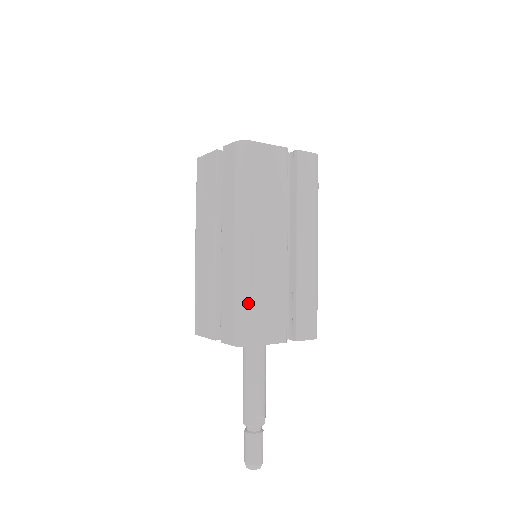
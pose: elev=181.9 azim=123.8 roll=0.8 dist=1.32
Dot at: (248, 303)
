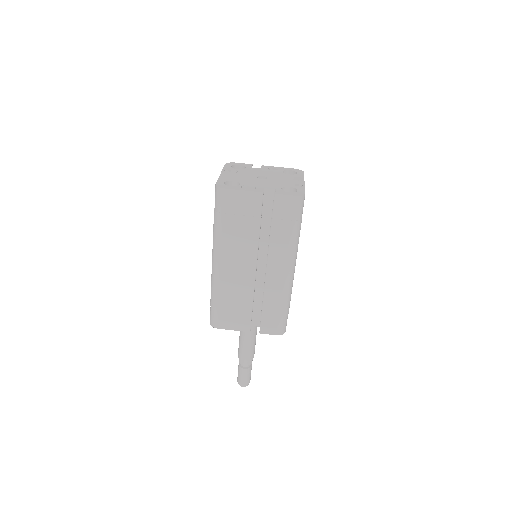
Dot at: (289, 307)
